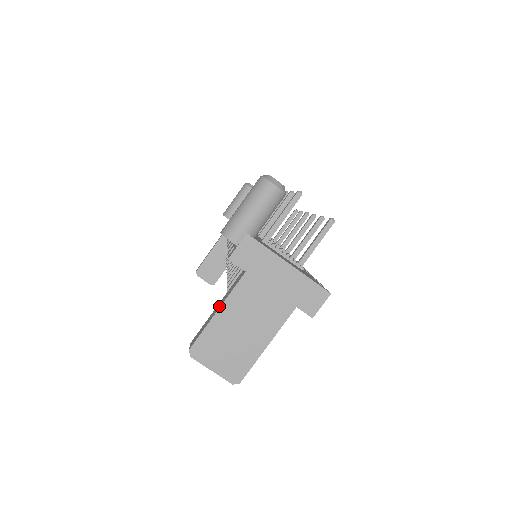
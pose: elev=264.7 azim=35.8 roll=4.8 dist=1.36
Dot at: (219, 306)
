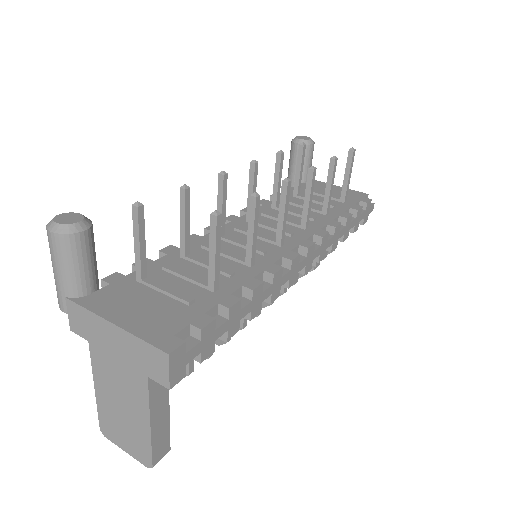
Dot at: occluded
